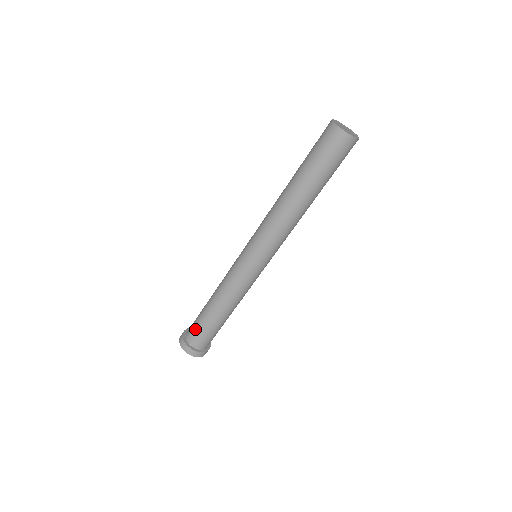
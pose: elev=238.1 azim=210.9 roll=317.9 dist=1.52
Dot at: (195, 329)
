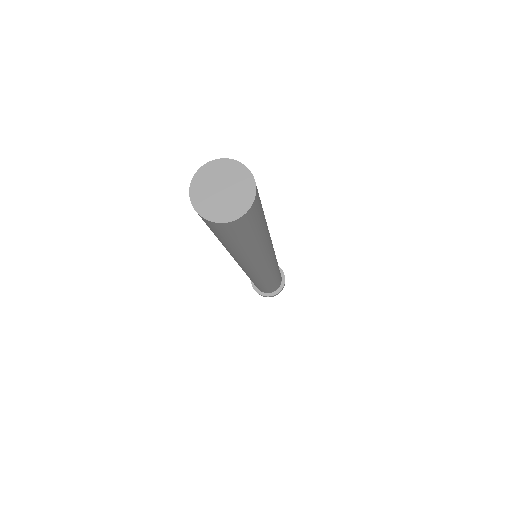
Dot at: occluded
